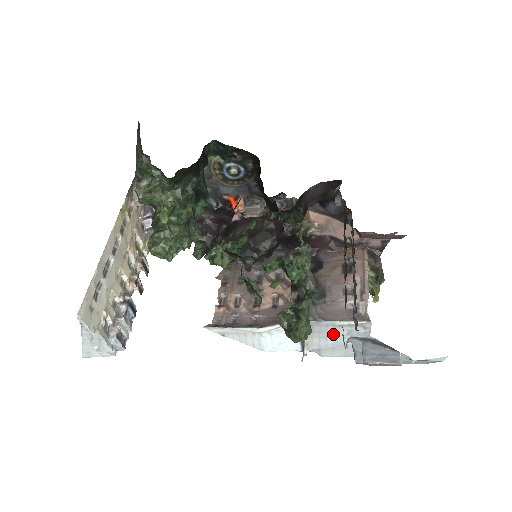
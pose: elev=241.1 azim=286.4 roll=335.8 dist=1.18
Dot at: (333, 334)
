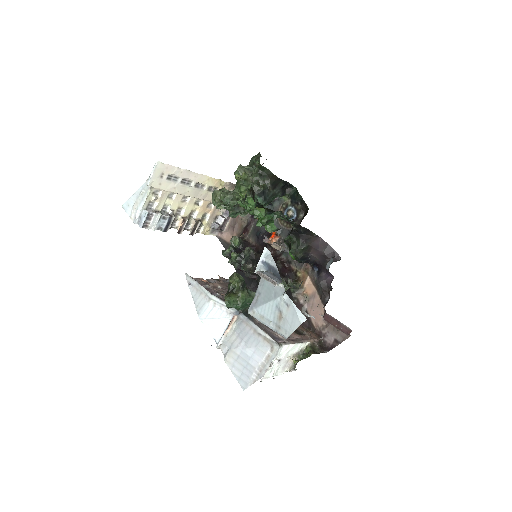
Dot at: (249, 339)
